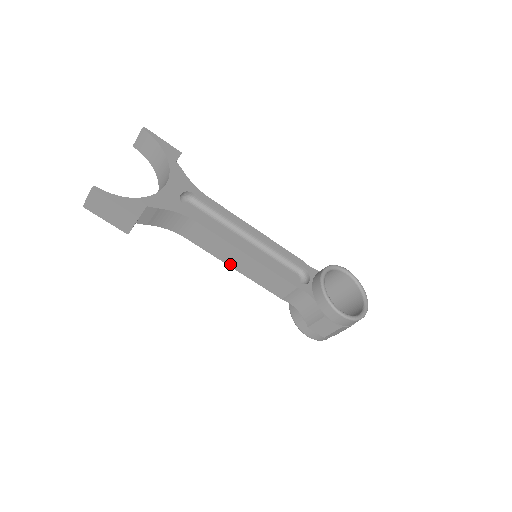
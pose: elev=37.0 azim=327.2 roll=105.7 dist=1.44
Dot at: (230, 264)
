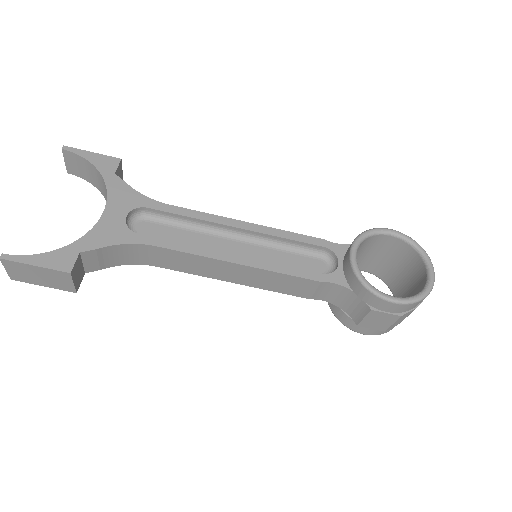
Dot at: (224, 279)
